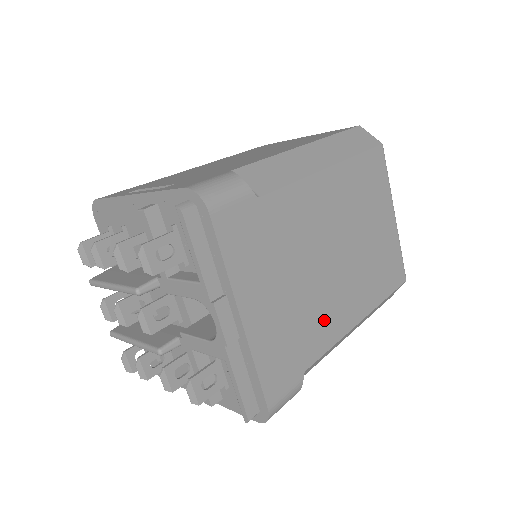
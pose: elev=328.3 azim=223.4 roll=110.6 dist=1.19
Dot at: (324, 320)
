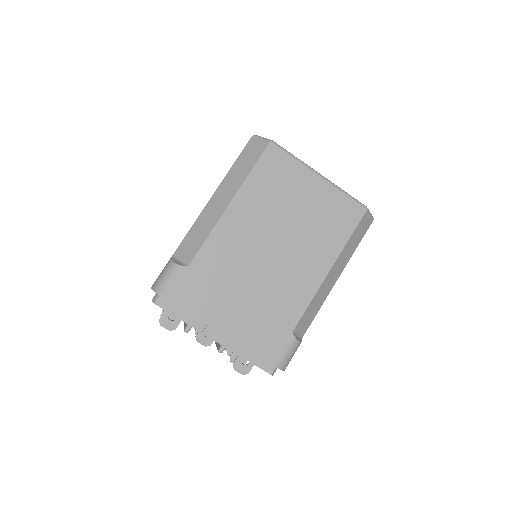
Dot at: (290, 293)
